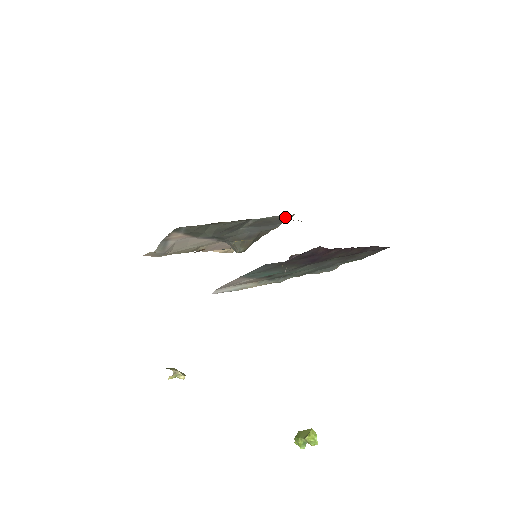
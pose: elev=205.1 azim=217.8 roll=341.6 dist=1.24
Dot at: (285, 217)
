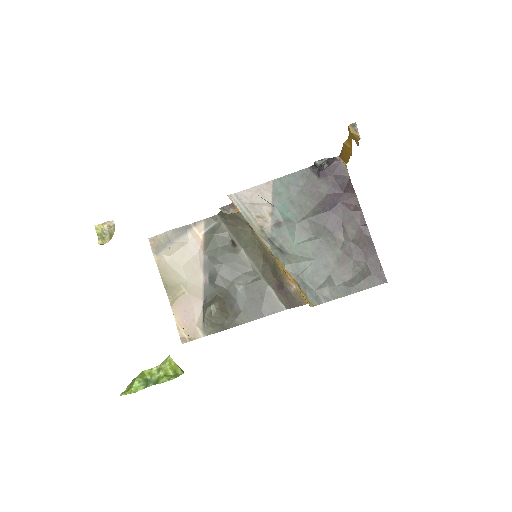
Dot at: (277, 304)
